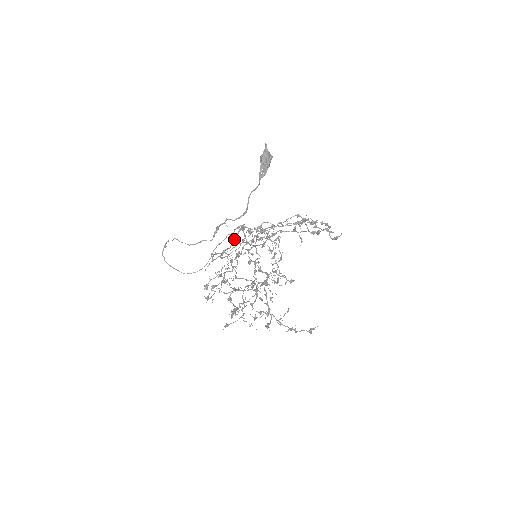
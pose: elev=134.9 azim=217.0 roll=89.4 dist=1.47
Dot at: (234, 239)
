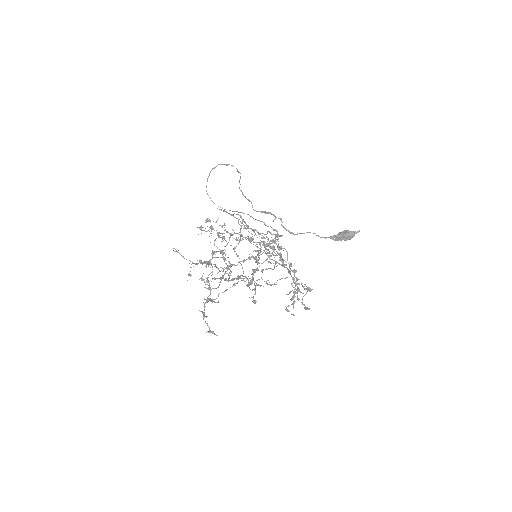
Dot at: occluded
